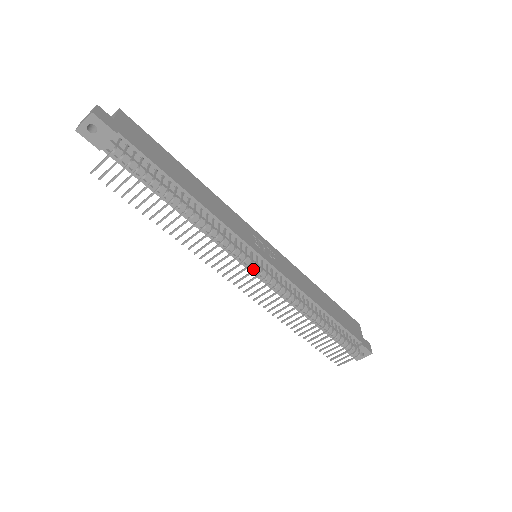
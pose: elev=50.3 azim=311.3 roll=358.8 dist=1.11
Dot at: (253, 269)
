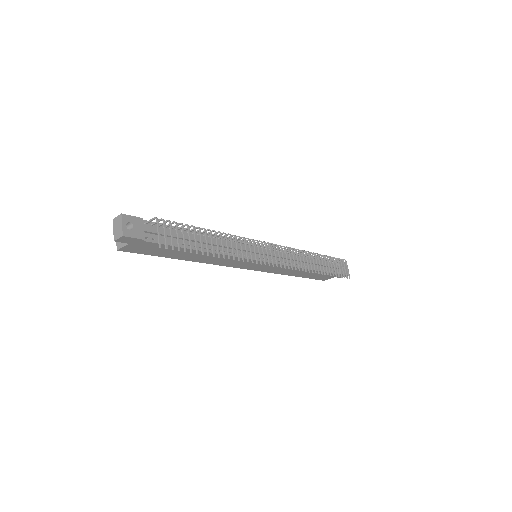
Dot at: occluded
